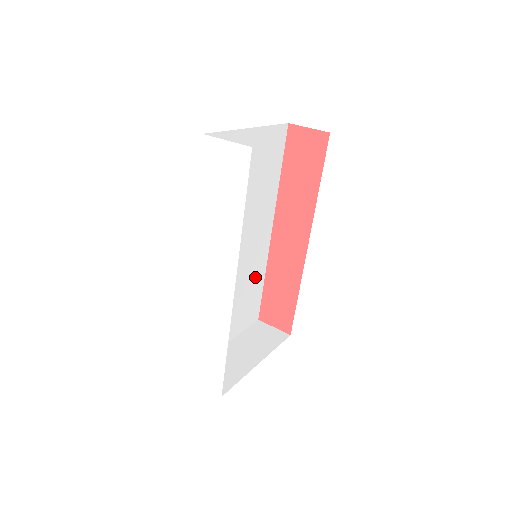
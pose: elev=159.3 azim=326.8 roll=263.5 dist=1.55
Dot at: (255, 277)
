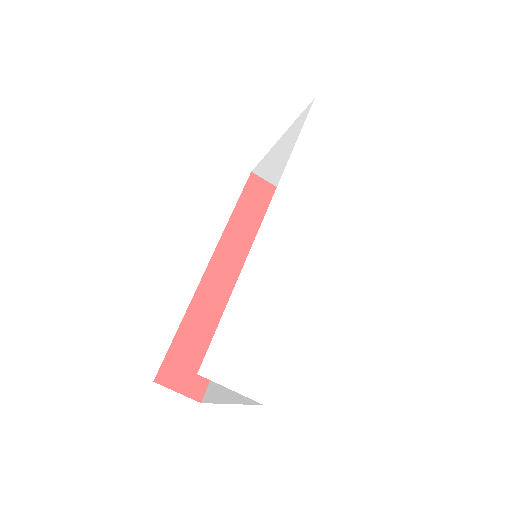
Dot at: occluded
